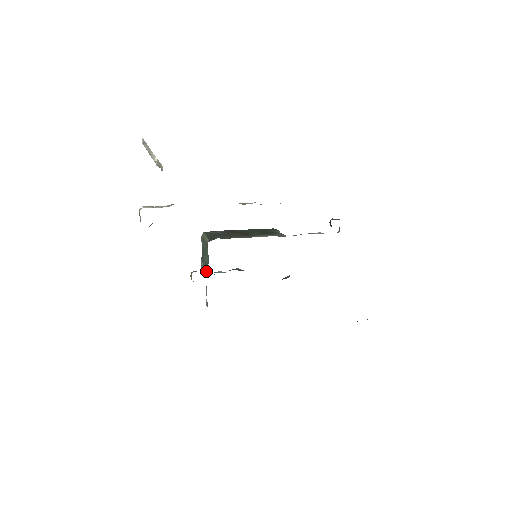
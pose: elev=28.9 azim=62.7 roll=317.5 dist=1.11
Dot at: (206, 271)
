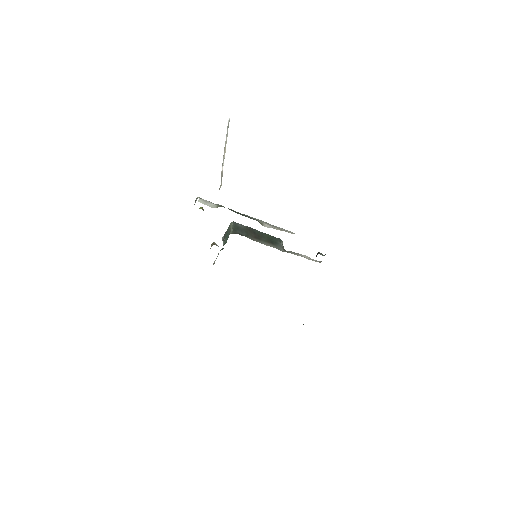
Dot at: (223, 244)
